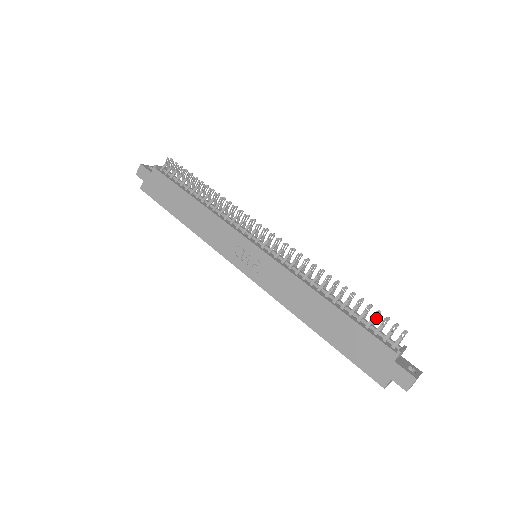
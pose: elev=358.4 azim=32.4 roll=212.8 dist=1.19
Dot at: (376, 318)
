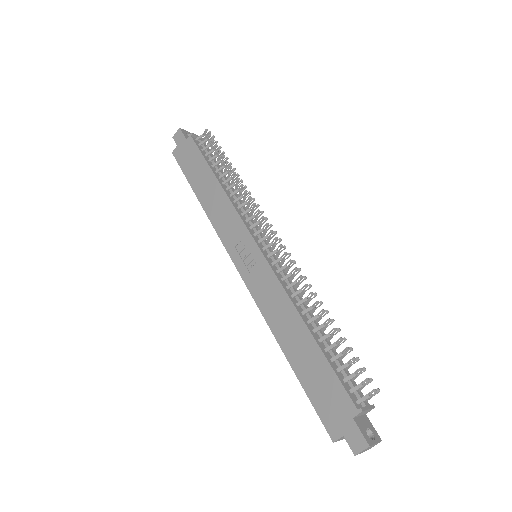
Dot at: (352, 364)
